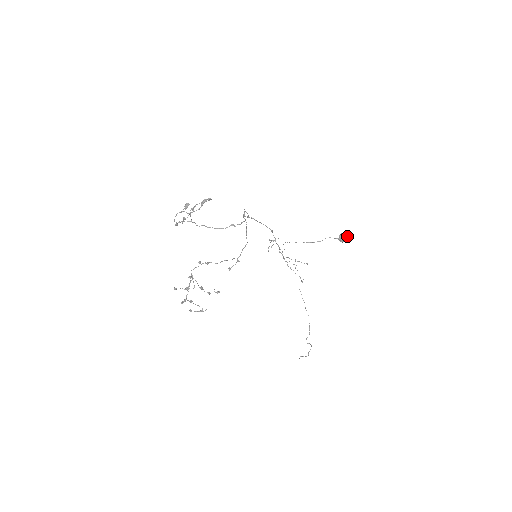
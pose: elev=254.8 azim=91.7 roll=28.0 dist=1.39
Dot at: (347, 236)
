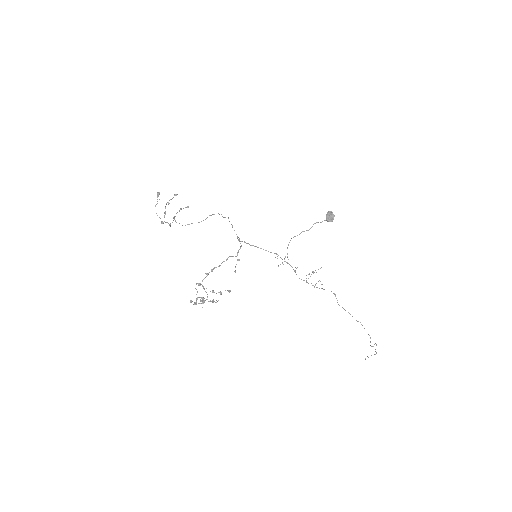
Dot at: (331, 213)
